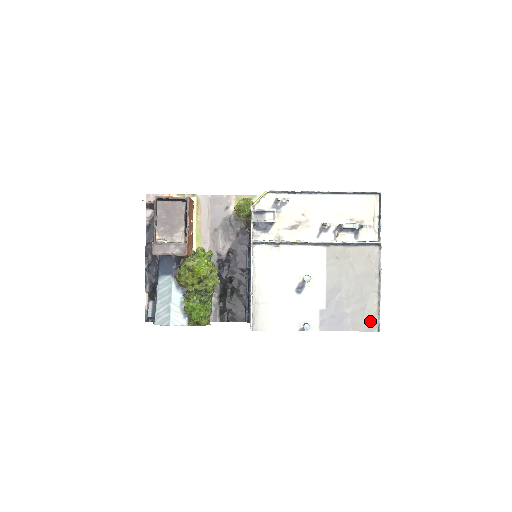
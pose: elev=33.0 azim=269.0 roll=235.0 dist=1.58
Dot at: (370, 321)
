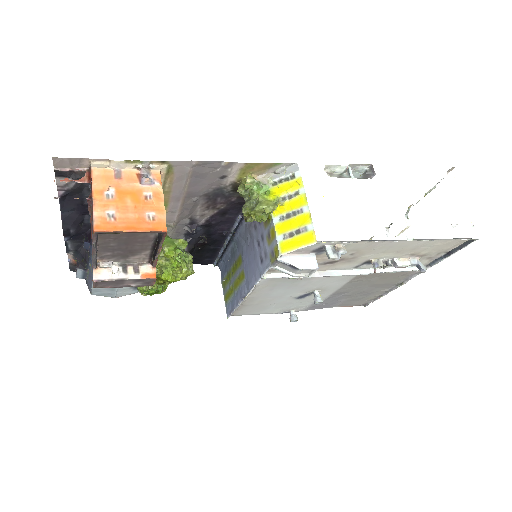
Dot at: (361, 303)
